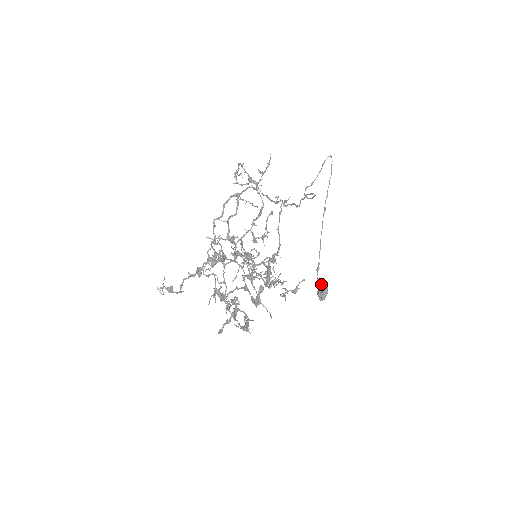
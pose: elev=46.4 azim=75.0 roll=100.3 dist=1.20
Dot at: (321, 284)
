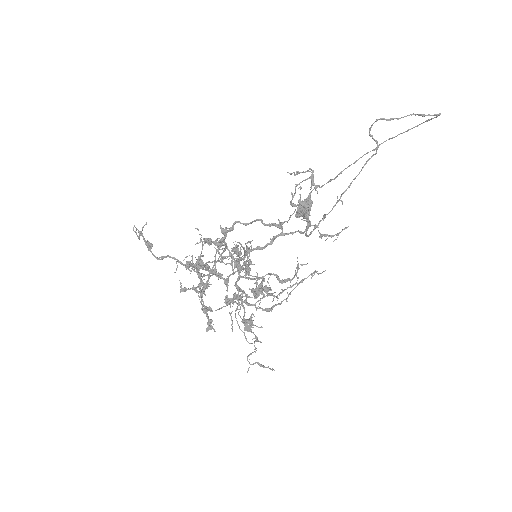
Dot at: (307, 207)
